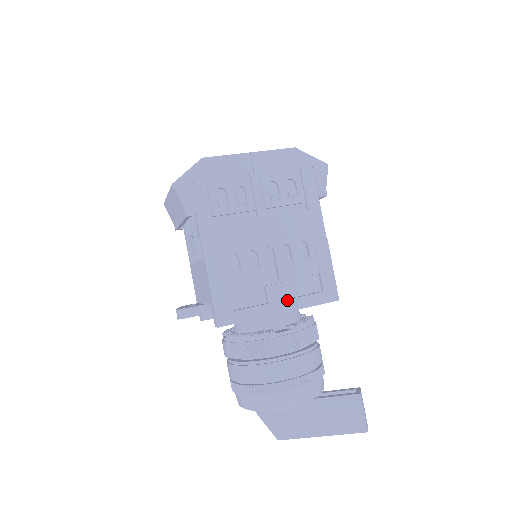
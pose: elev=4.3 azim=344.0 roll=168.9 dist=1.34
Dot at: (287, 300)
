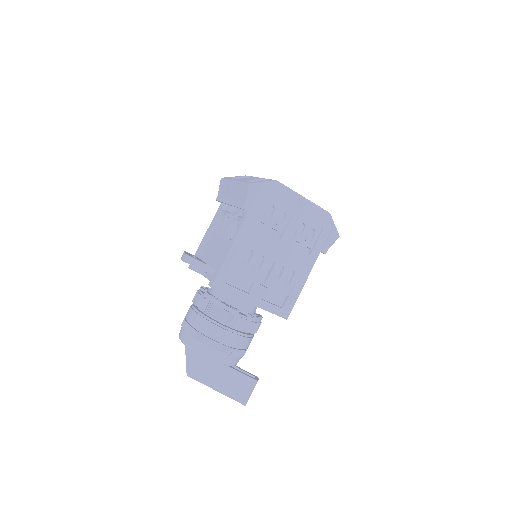
Dot at: (260, 299)
